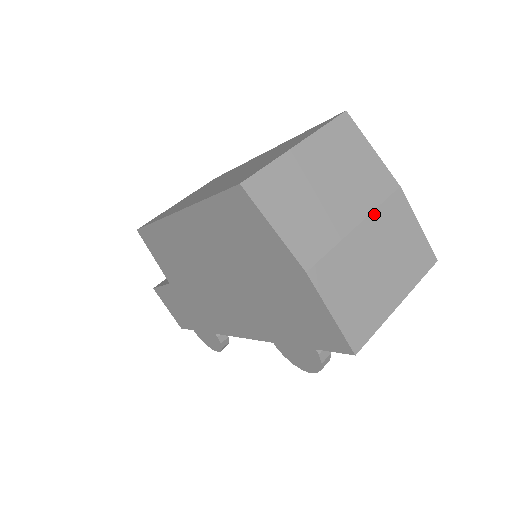
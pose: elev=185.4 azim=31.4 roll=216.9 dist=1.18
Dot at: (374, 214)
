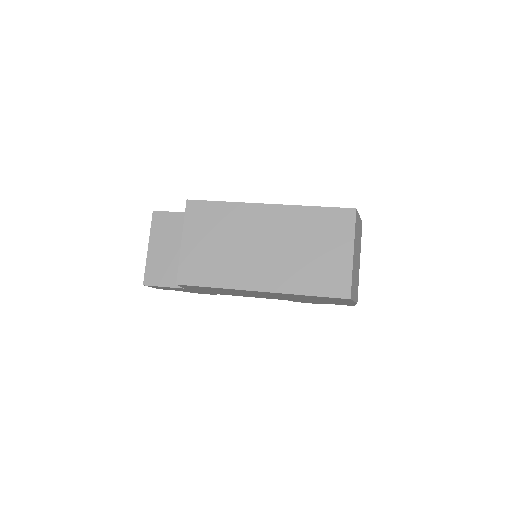
Dot at: occluded
